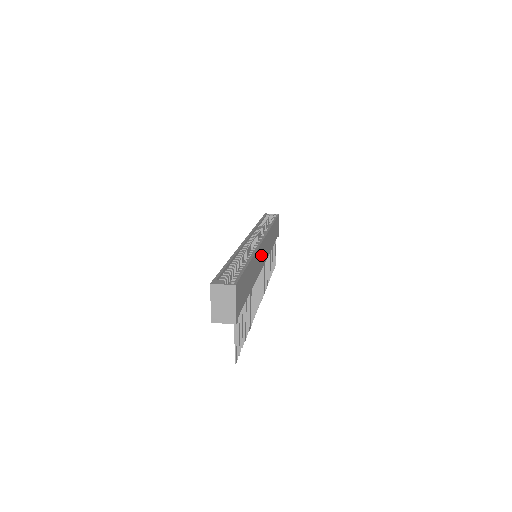
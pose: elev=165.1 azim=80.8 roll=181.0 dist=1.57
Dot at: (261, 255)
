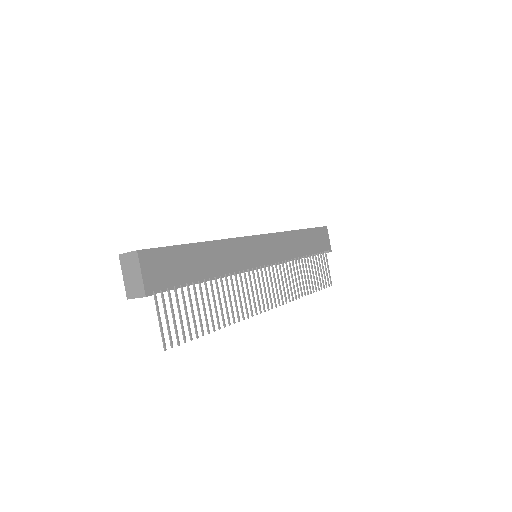
Dot at: (252, 250)
